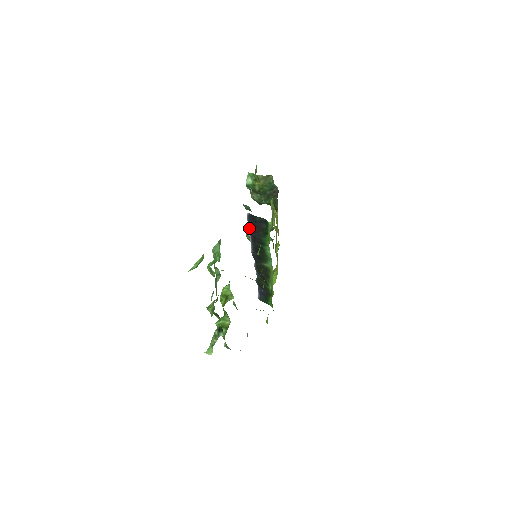
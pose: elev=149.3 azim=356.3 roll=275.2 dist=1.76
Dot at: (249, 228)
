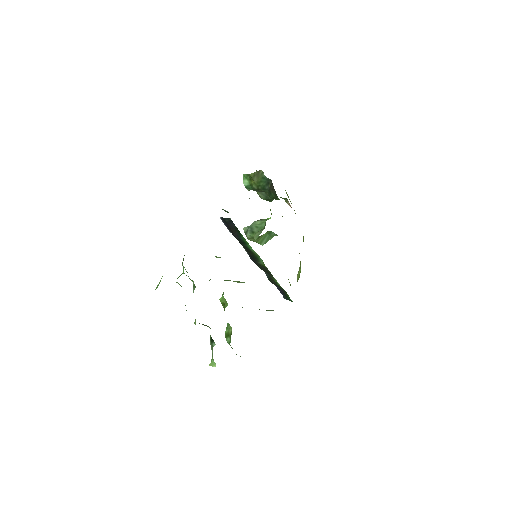
Dot at: (229, 231)
